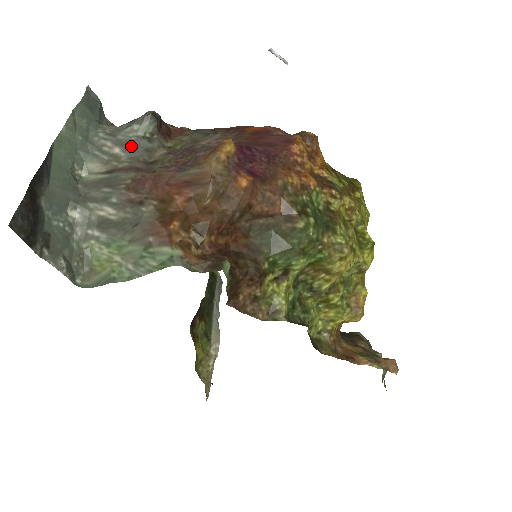
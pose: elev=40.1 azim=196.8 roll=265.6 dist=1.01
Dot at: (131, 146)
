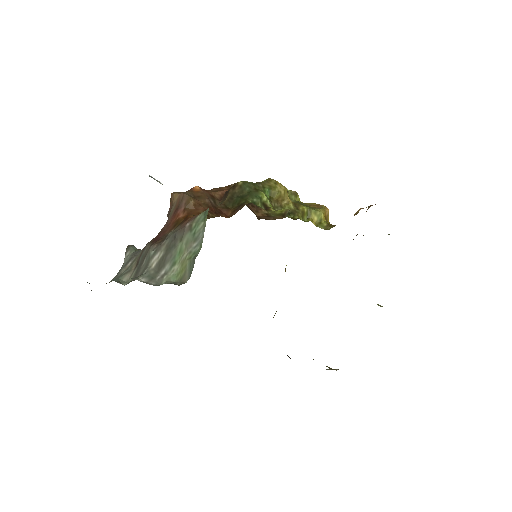
Dot at: (134, 255)
